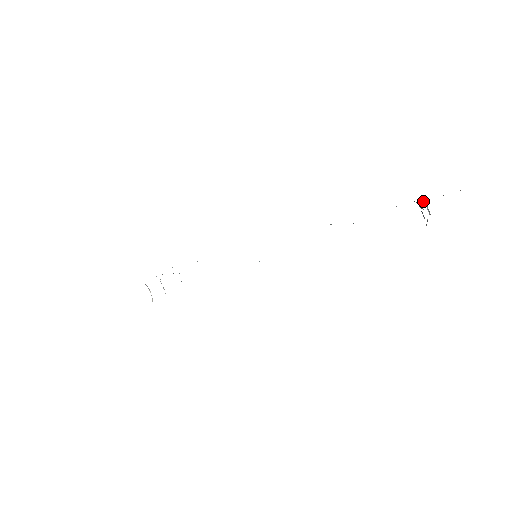
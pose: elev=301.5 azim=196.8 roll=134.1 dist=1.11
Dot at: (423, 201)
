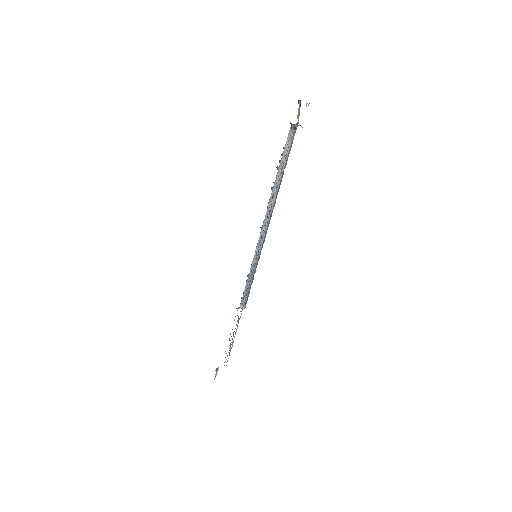
Dot at: (298, 125)
